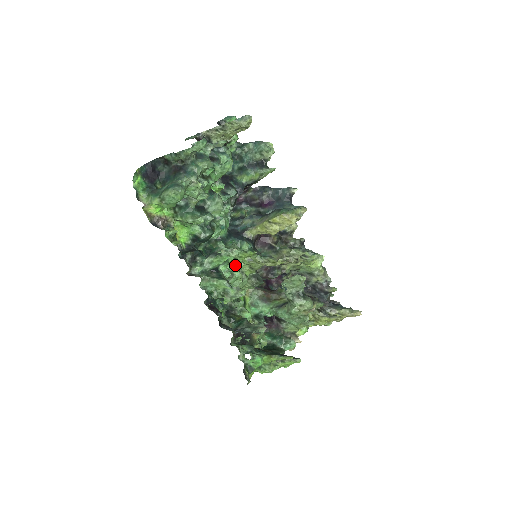
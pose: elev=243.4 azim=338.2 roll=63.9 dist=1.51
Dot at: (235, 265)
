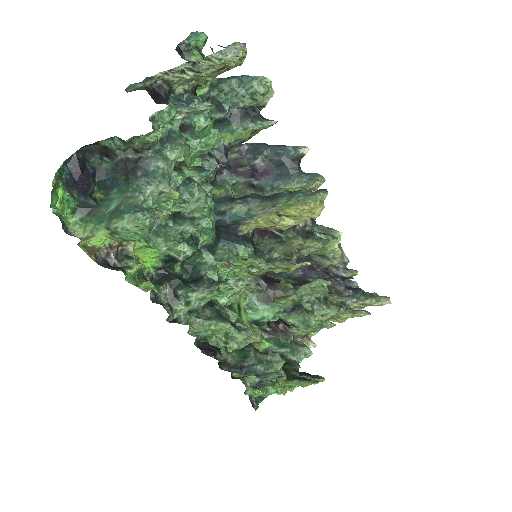
Dot at: (230, 278)
